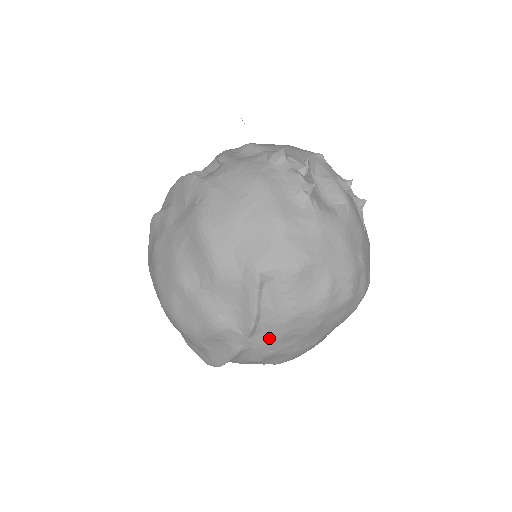
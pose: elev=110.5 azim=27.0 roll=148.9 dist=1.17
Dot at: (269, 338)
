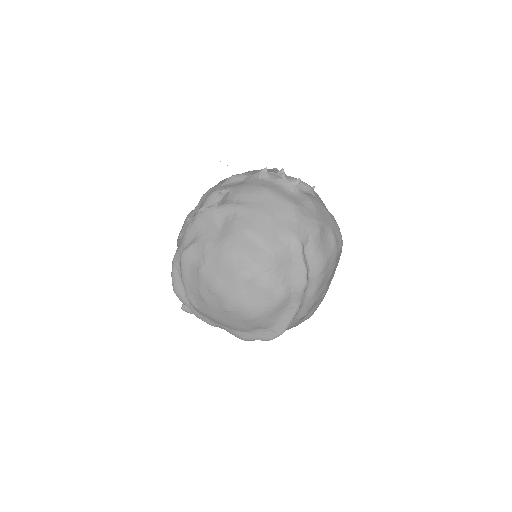
Dot at: (314, 288)
